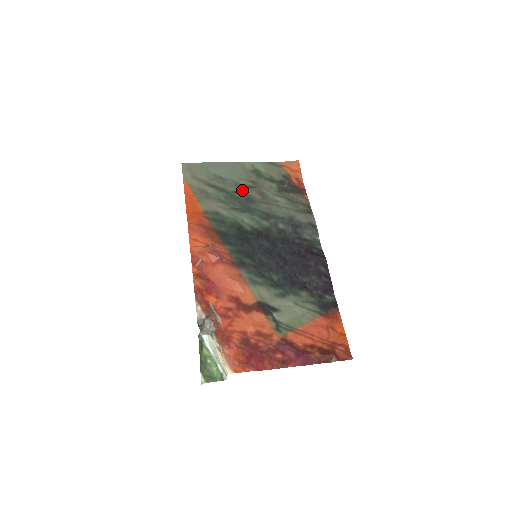
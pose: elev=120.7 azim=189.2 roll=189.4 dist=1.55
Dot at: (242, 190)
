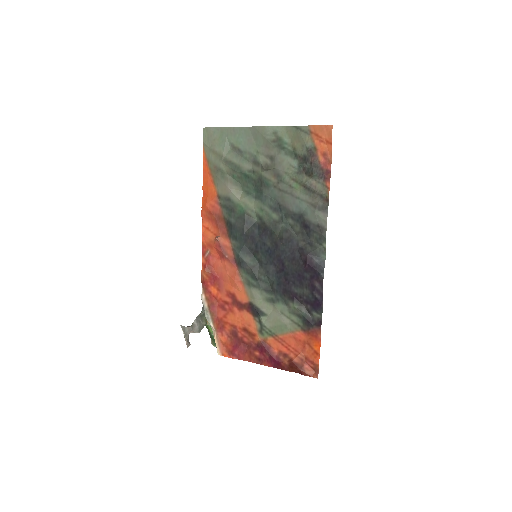
Dot at: (257, 169)
